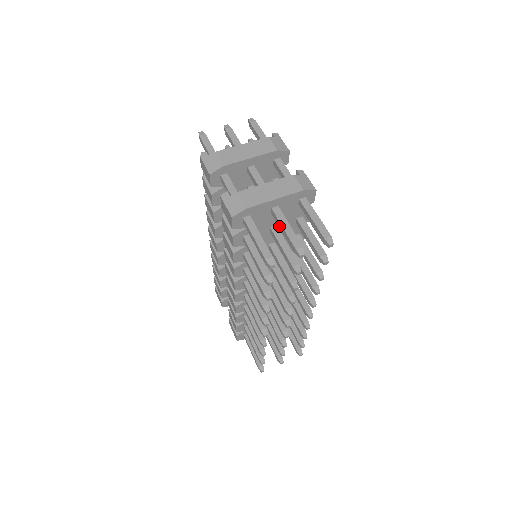
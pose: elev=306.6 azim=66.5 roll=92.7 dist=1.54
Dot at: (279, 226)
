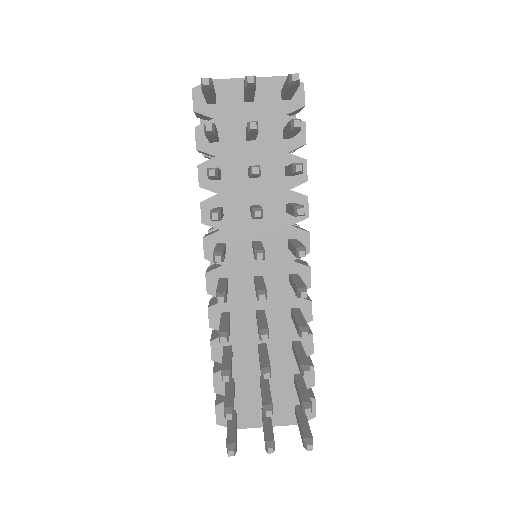
Dot at: (244, 95)
